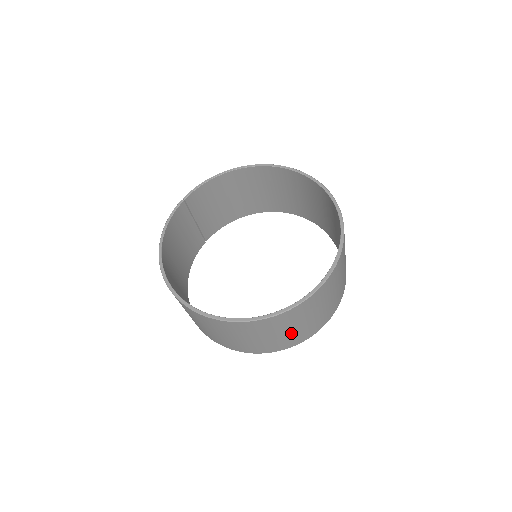
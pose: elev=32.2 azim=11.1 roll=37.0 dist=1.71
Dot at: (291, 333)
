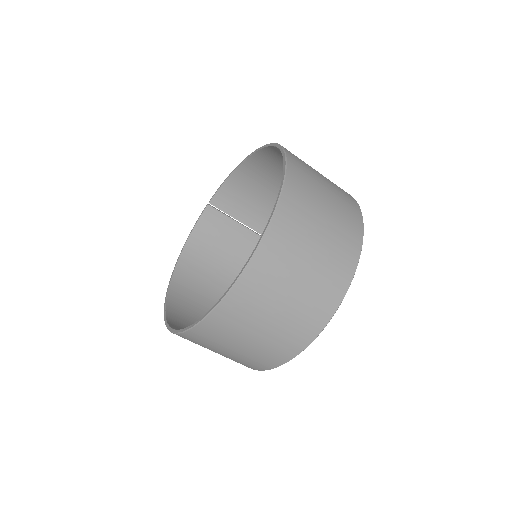
Dot at: (248, 350)
